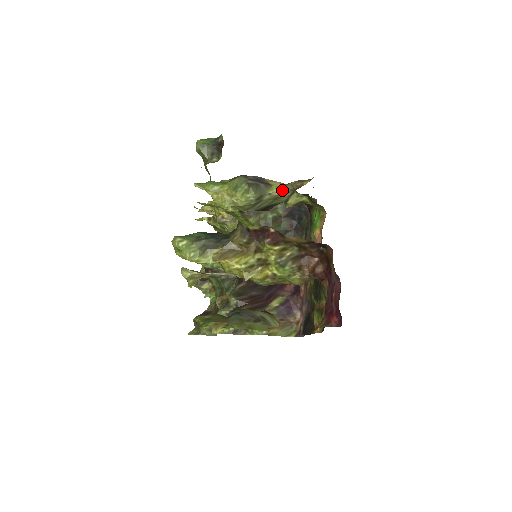
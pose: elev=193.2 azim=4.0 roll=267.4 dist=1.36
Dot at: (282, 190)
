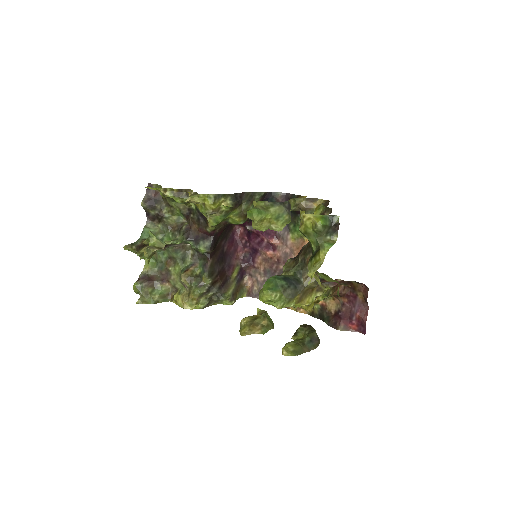
Dot at: (293, 206)
